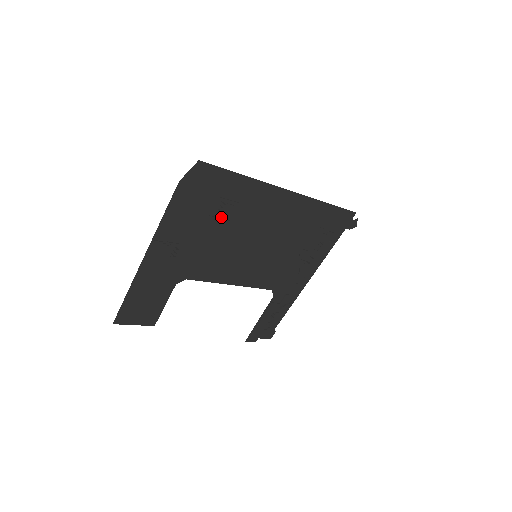
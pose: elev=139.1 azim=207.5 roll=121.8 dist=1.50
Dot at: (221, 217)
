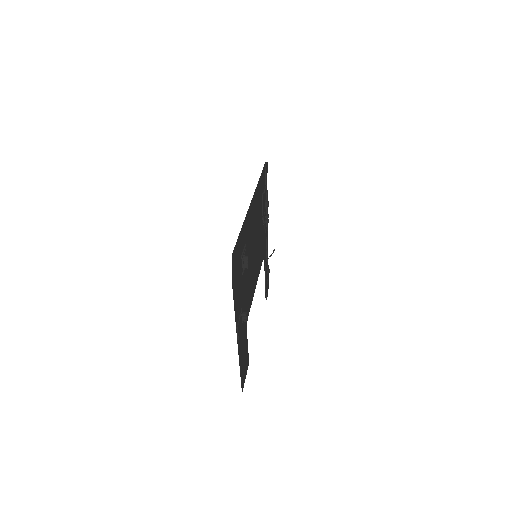
Dot at: occluded
